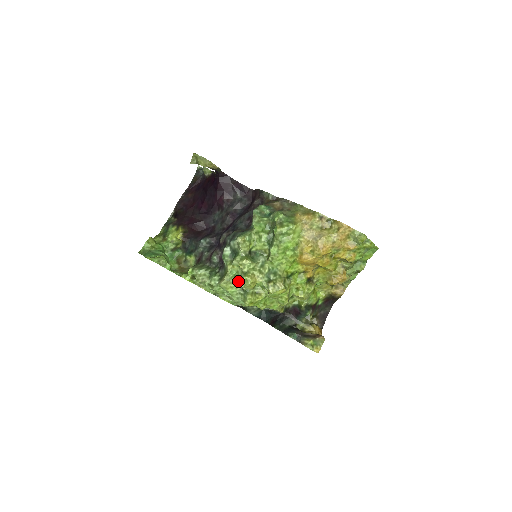
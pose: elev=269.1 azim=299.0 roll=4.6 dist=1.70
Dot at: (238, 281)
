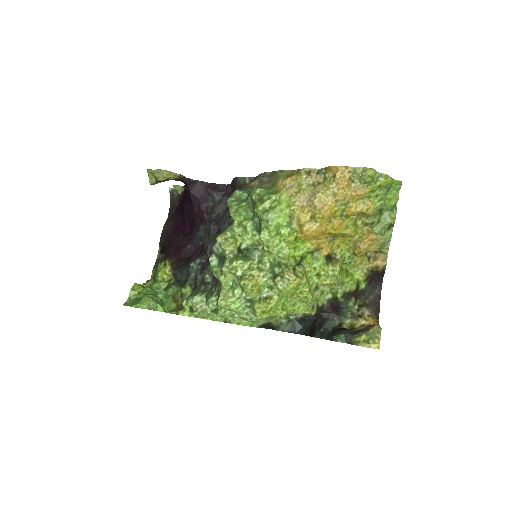
Dot at: (238, 292)
